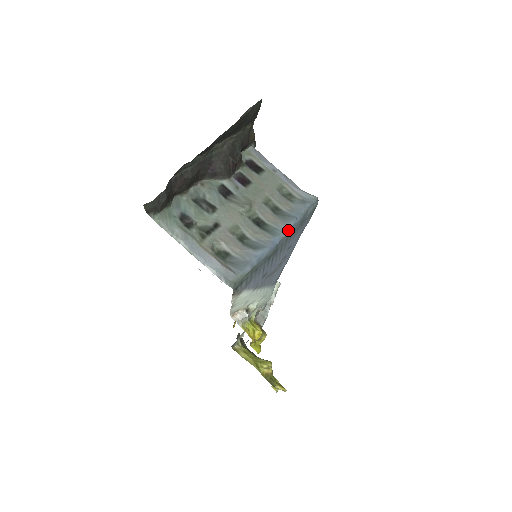
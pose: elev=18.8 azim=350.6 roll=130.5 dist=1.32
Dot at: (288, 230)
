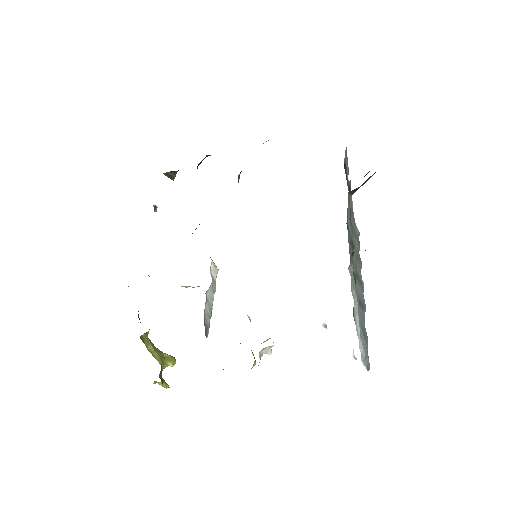
Dot at: occluded
